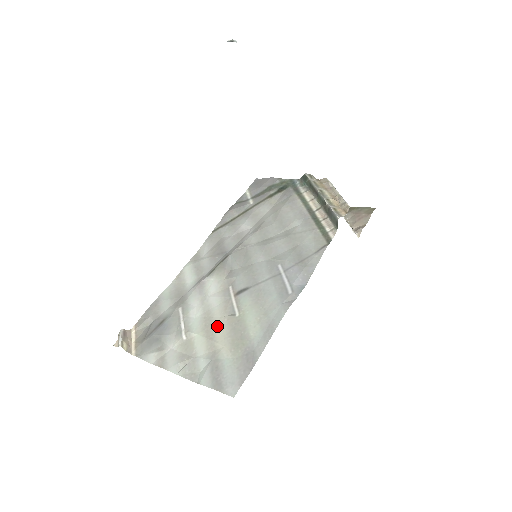
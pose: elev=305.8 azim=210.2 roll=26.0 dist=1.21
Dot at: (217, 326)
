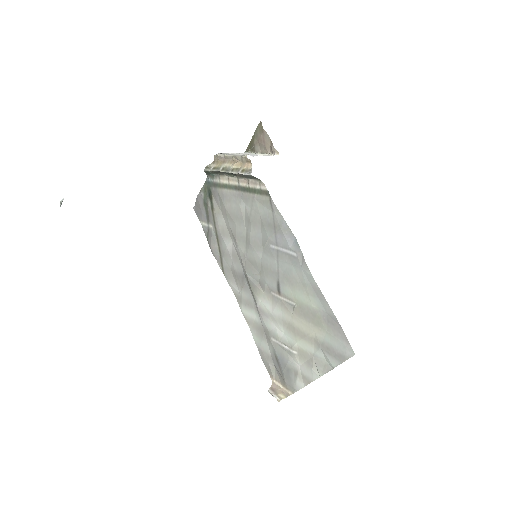
Dot at: (297, 325)
